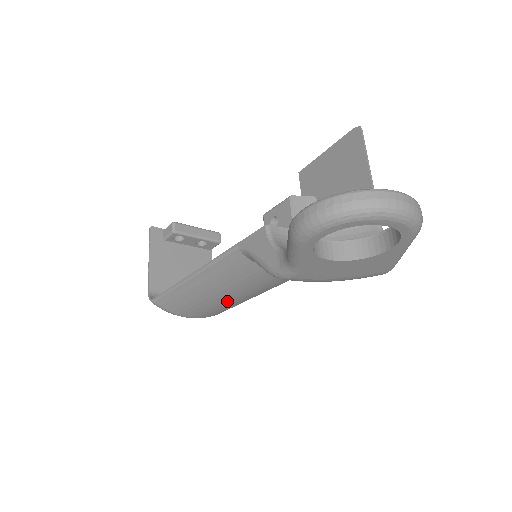
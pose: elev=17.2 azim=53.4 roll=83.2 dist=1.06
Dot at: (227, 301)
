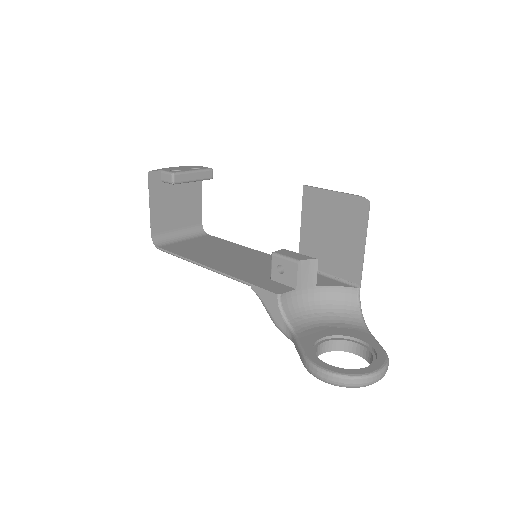
Dot at: occluded
